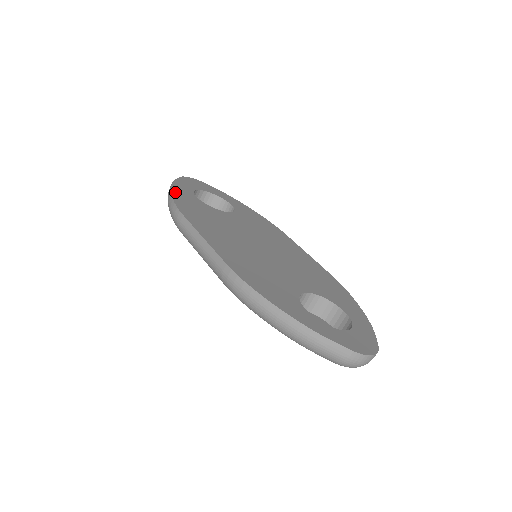
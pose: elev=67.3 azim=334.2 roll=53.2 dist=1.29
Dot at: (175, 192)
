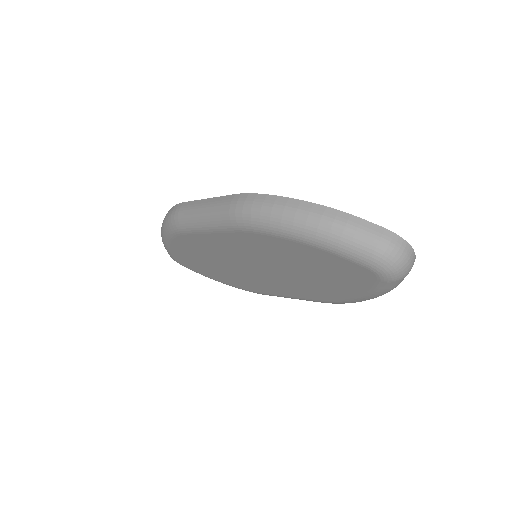
Dot at: occluded
